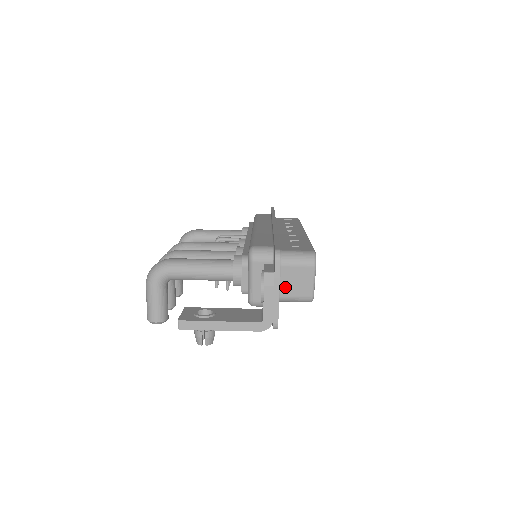
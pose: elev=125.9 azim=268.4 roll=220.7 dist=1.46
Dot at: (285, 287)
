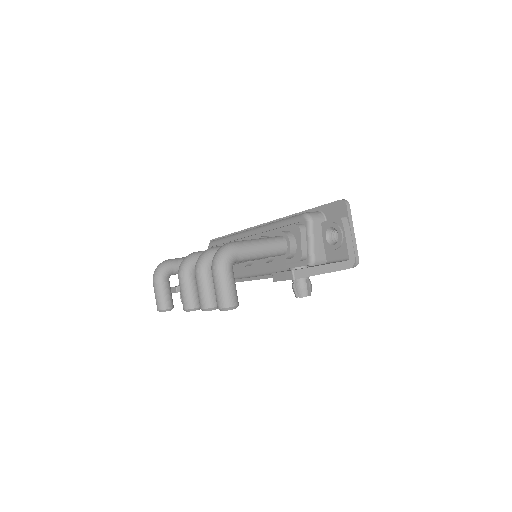
Dot at: occluded
